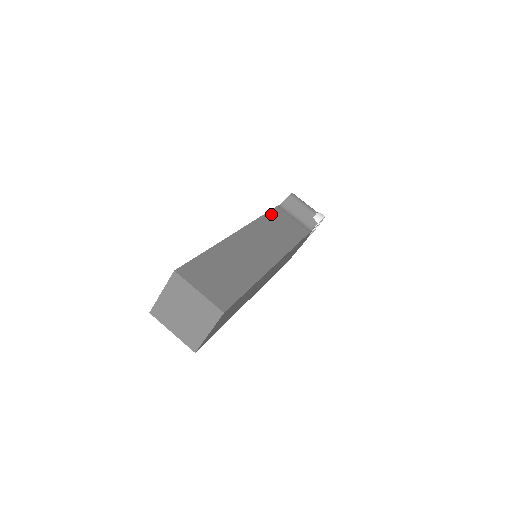
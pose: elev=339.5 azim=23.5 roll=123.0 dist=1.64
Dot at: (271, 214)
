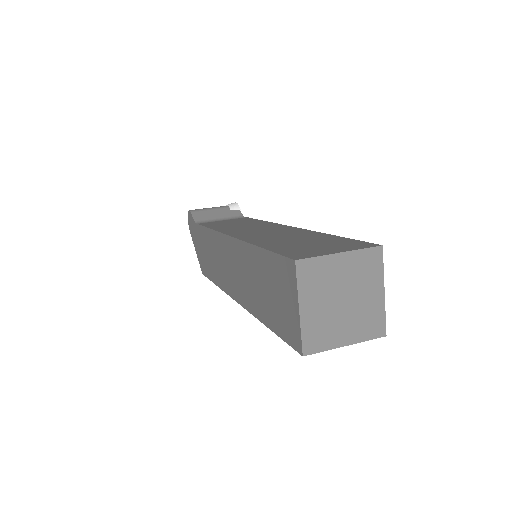
Dot at: (209, 226)
